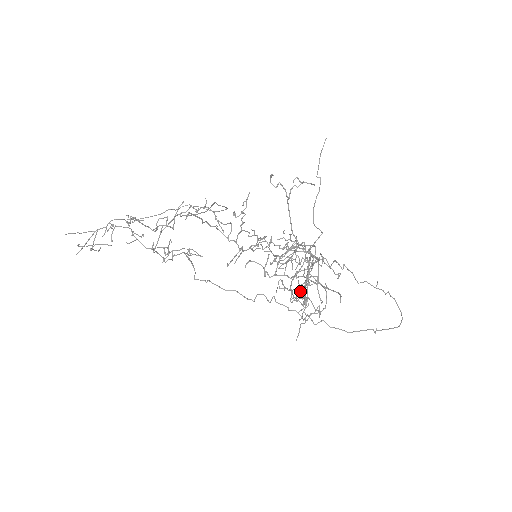
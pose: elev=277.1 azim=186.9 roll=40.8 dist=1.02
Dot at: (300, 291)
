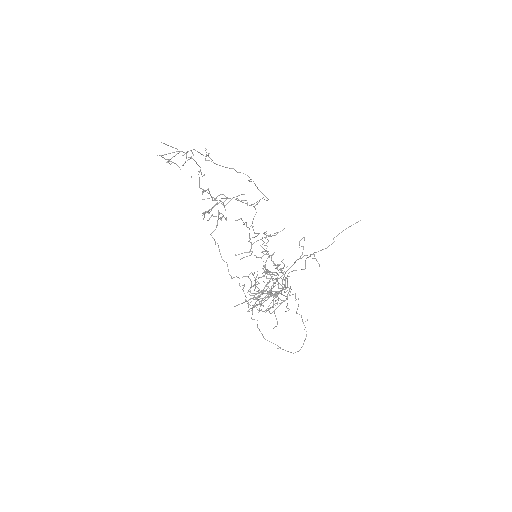
Dot at: (260, 304)
